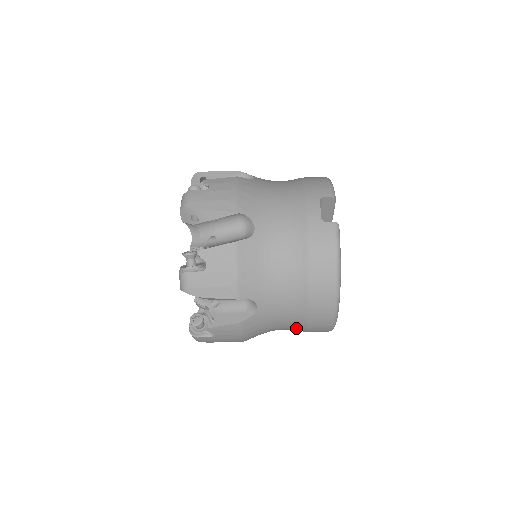
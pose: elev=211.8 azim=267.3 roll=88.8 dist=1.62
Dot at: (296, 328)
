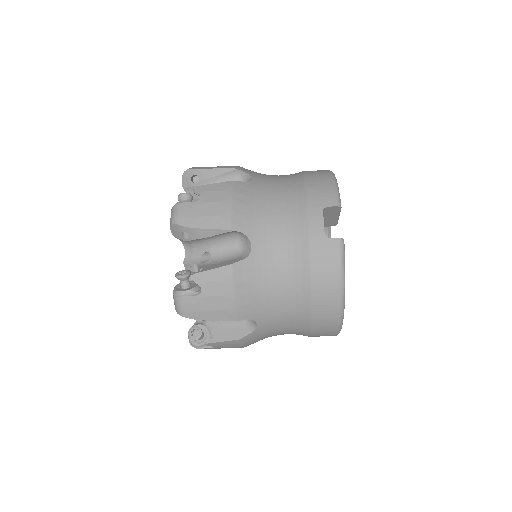
Dot at: occluded
